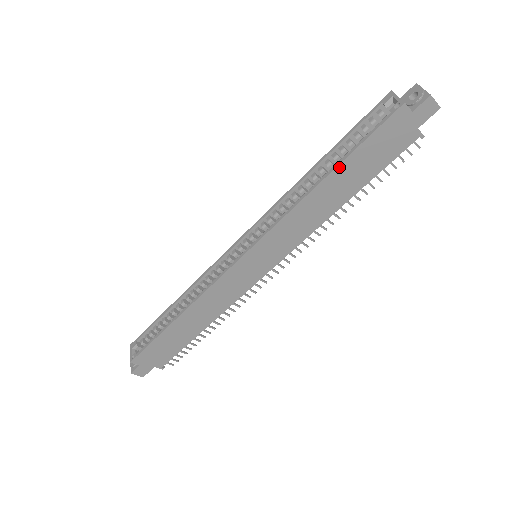
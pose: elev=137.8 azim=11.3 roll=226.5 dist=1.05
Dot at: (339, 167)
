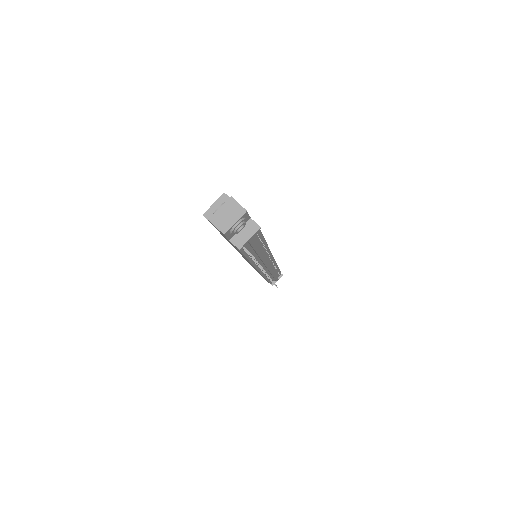
Dot at: occluded
